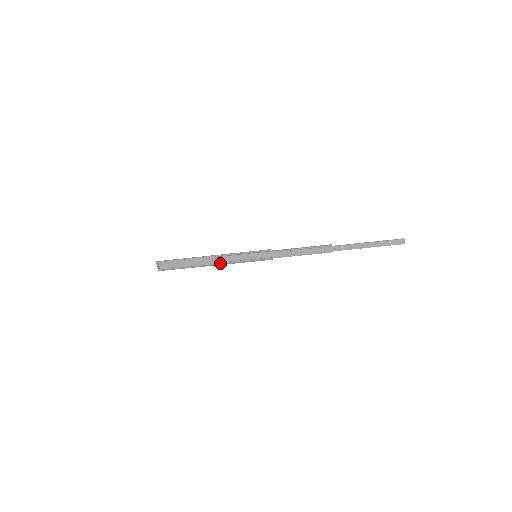
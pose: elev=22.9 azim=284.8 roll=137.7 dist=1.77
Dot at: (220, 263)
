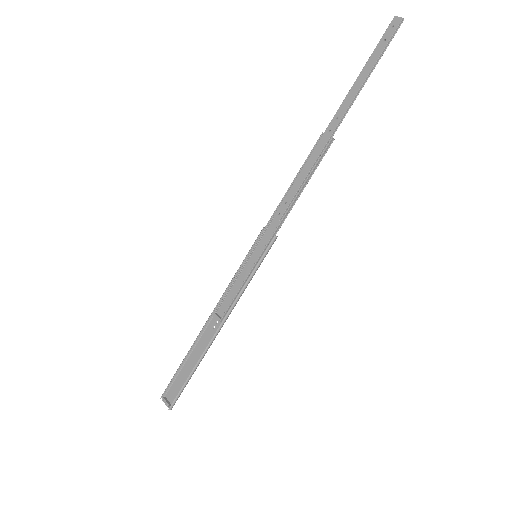
Dot at: (224, 314)
